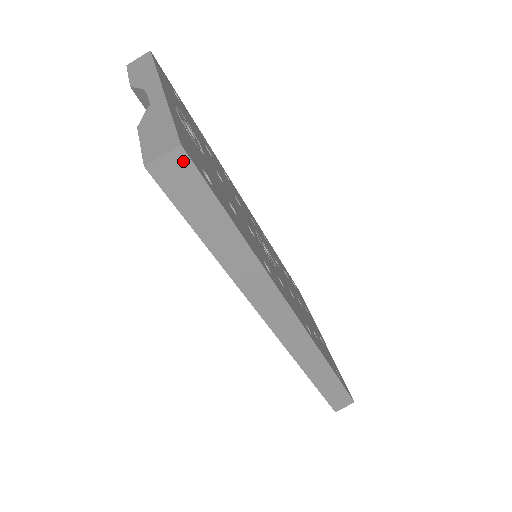
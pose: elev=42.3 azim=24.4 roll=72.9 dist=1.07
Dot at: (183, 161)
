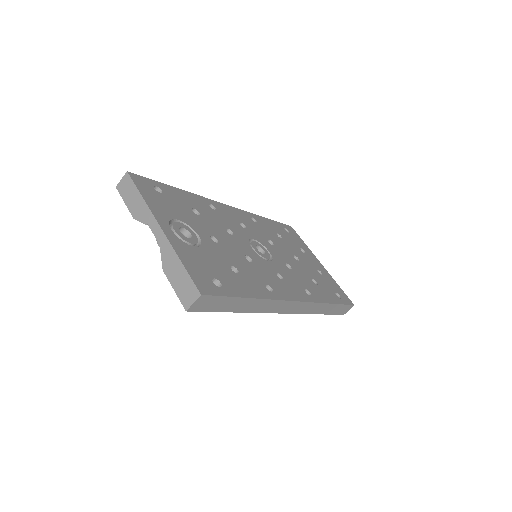
Dot at: (205, 298)
